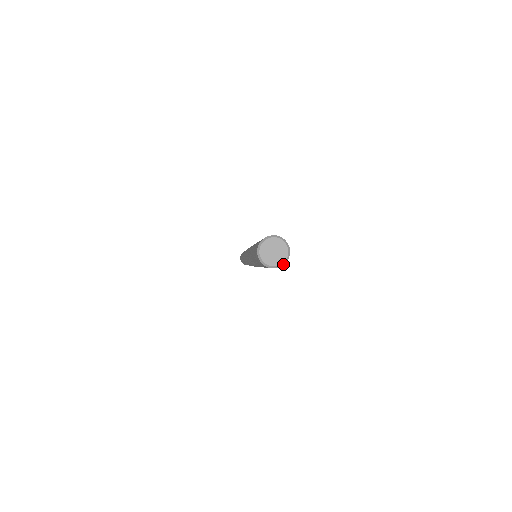
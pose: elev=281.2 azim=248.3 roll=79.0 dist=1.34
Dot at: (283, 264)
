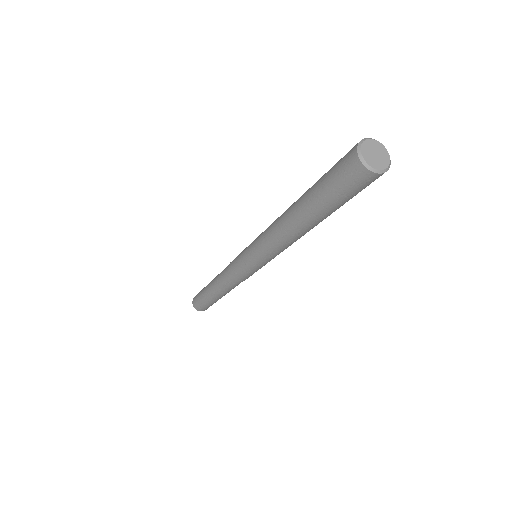
Dot at: (390, 160)
